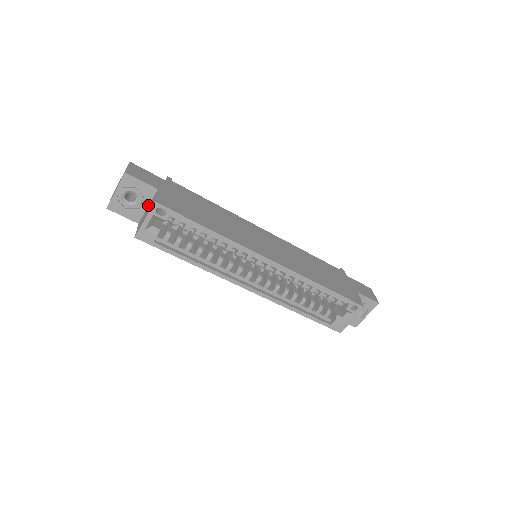
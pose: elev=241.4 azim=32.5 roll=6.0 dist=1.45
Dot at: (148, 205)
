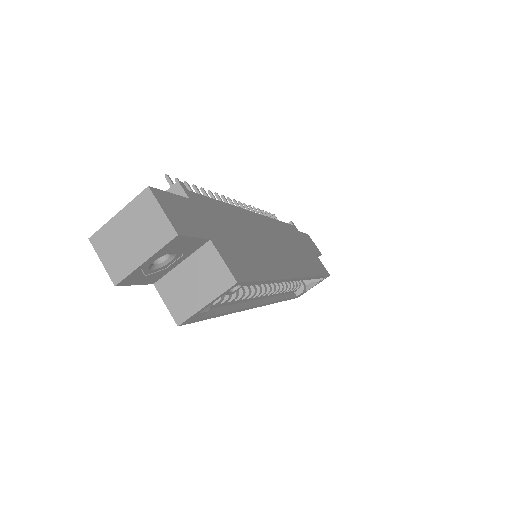
Dot at: (182, 260)
